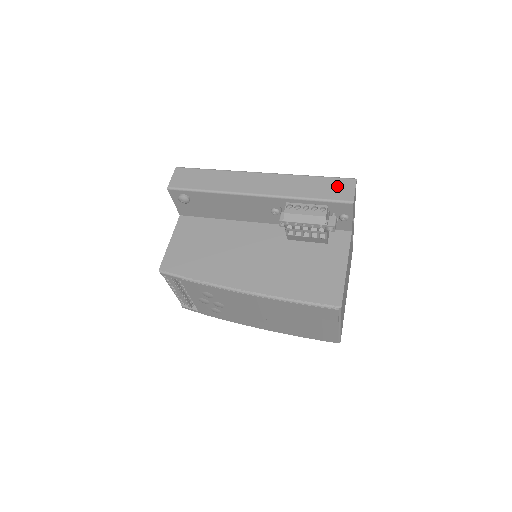
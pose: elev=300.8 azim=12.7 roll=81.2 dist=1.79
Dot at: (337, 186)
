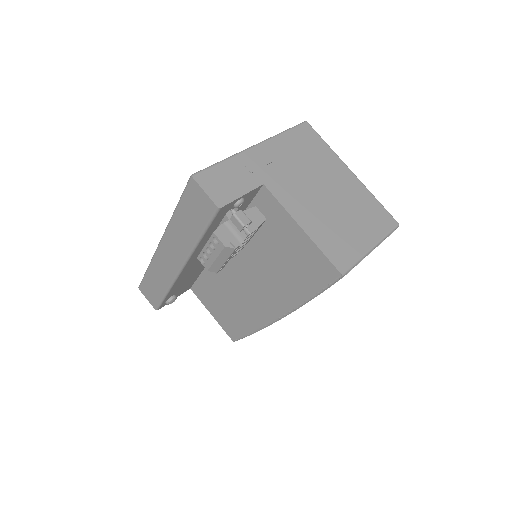
Dot at: (194, 203)
